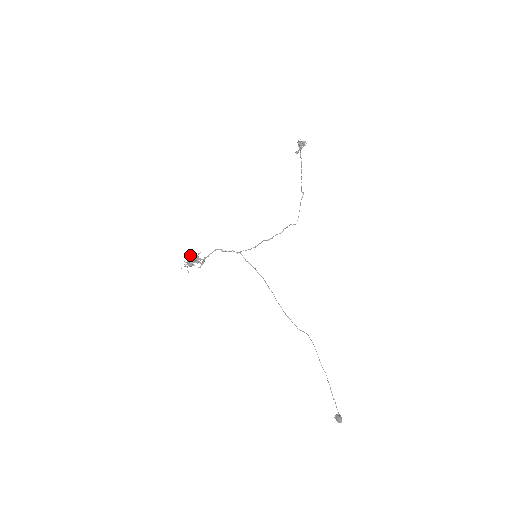
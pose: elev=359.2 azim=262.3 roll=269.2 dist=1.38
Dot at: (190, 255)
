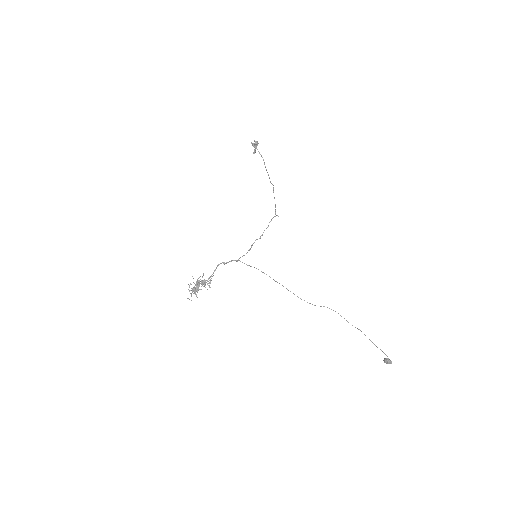
Dot at: (193, 282)
